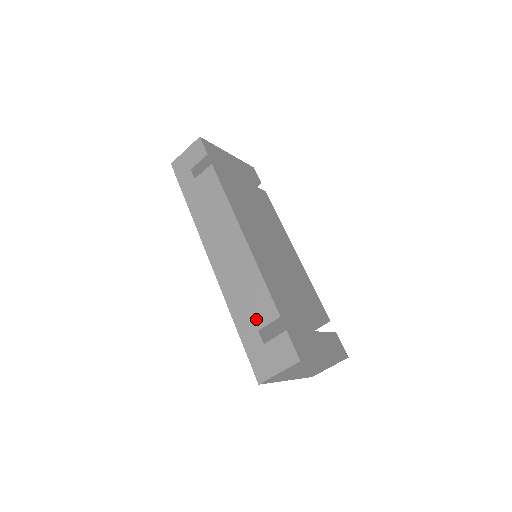
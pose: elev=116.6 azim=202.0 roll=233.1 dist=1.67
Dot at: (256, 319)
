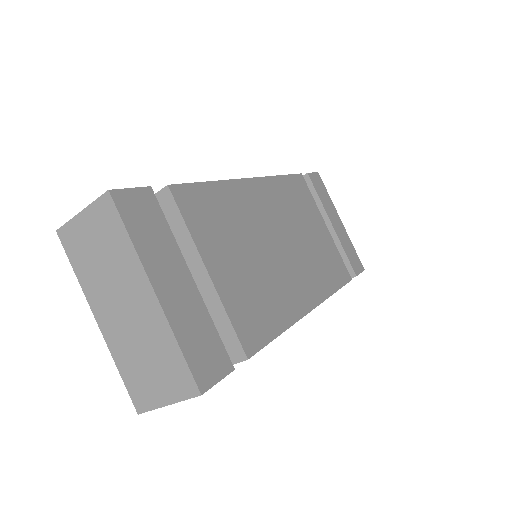
Dot at: occluded
